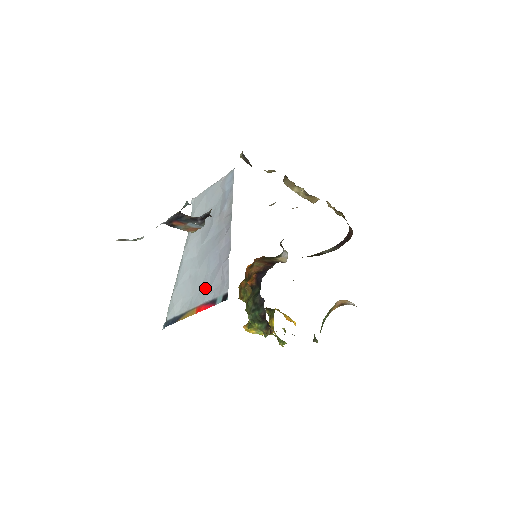
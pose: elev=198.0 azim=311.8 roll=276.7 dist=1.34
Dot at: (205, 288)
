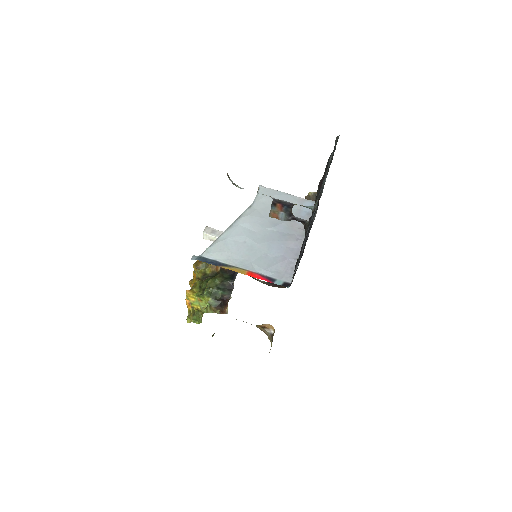
Dot at: (263, 263)
